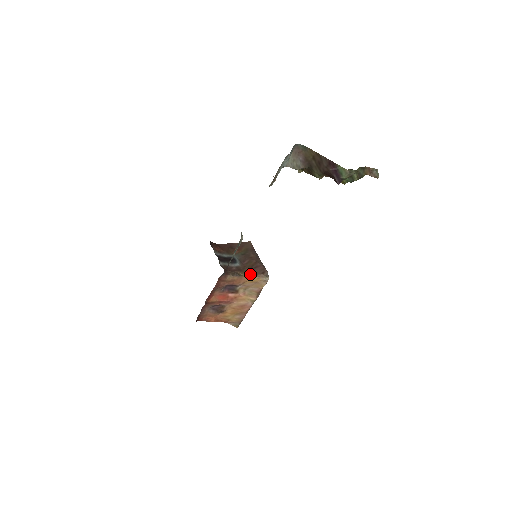
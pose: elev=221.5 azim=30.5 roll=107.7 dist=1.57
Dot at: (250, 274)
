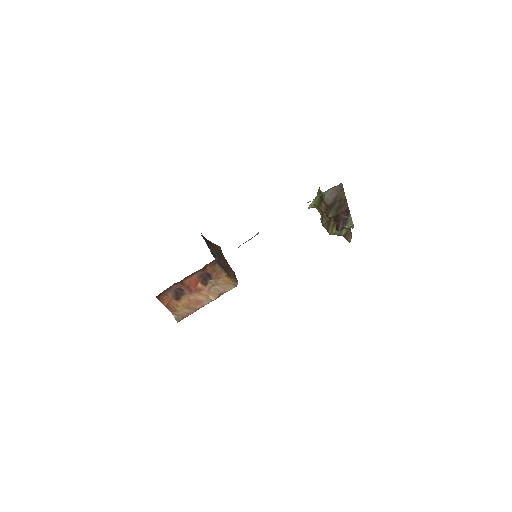
Dot at: (227, 273)
